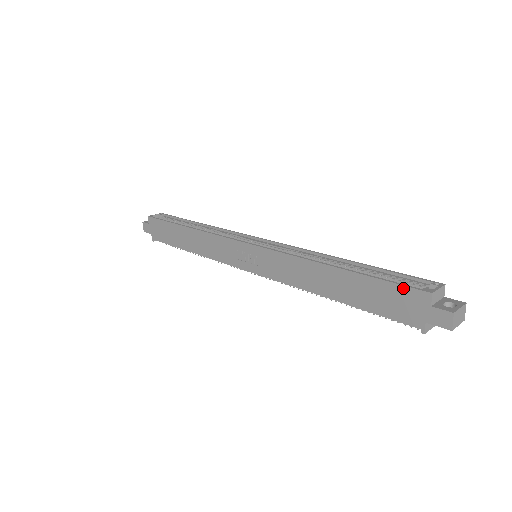
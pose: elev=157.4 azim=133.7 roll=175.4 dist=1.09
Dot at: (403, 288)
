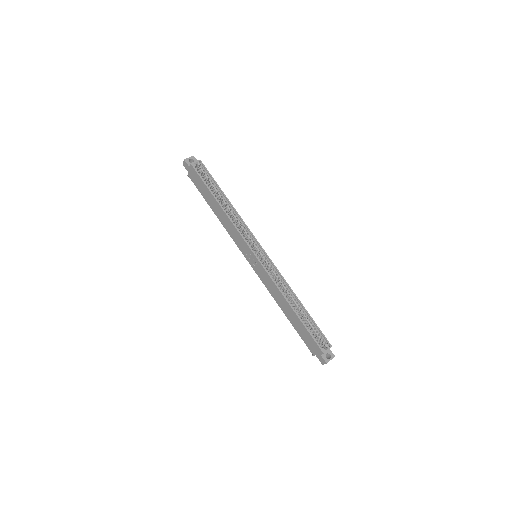
Dot at: (315, 342)
